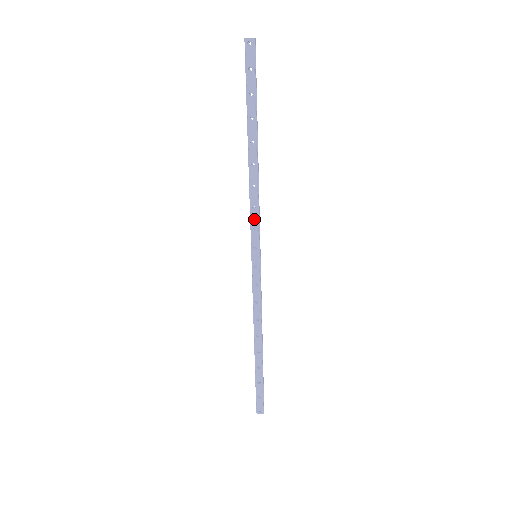
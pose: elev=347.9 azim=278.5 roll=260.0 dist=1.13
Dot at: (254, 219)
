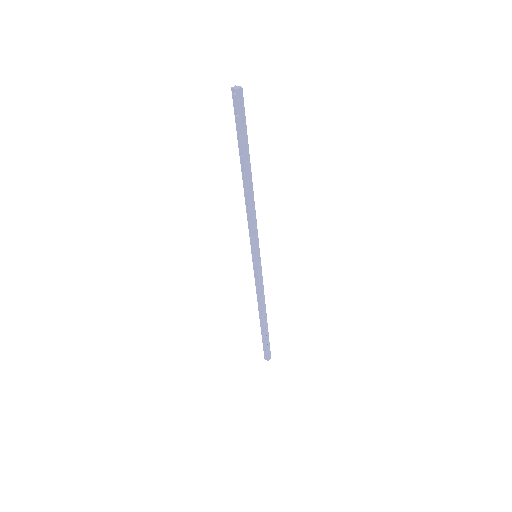
Dot at: (251, 230)
